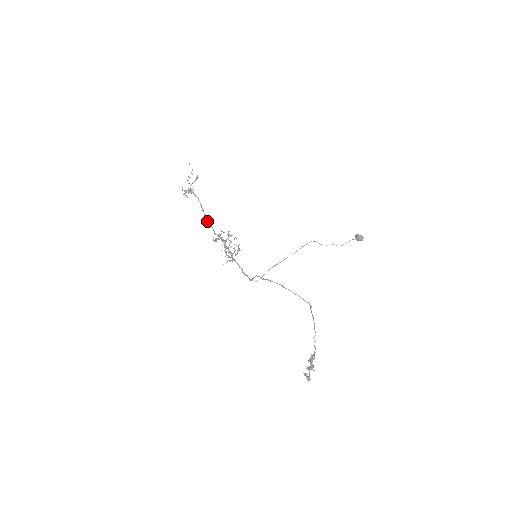
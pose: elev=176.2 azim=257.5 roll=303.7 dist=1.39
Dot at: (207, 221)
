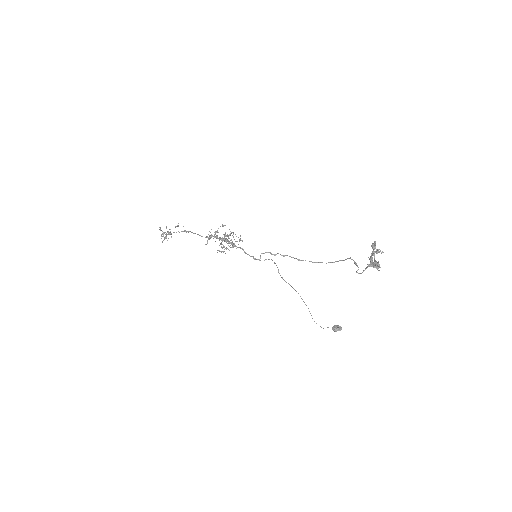
Dot at: occluded
